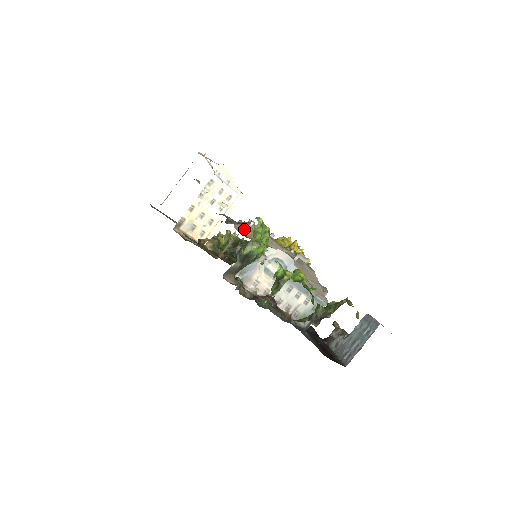
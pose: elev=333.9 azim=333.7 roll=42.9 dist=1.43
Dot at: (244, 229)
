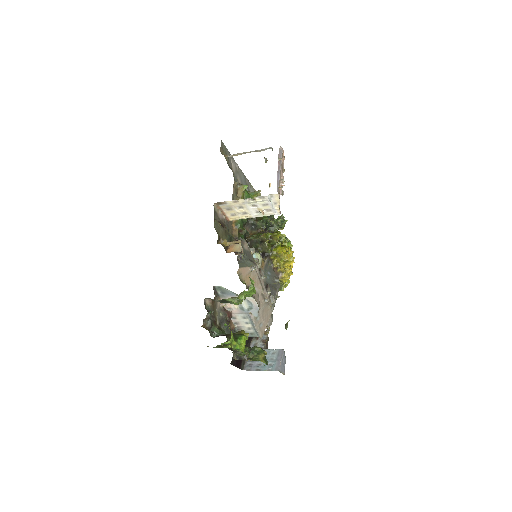
Dot at: (244, 272)
